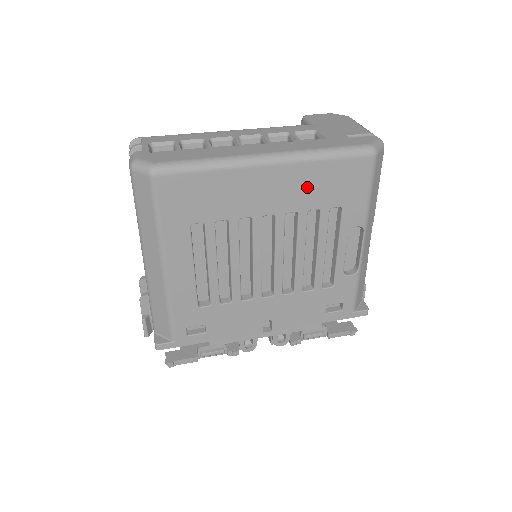
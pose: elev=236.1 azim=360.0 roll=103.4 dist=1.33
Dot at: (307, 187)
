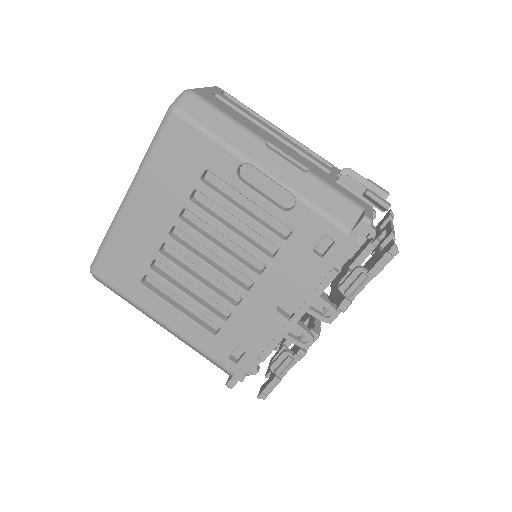
Dot at: (166, 186)
